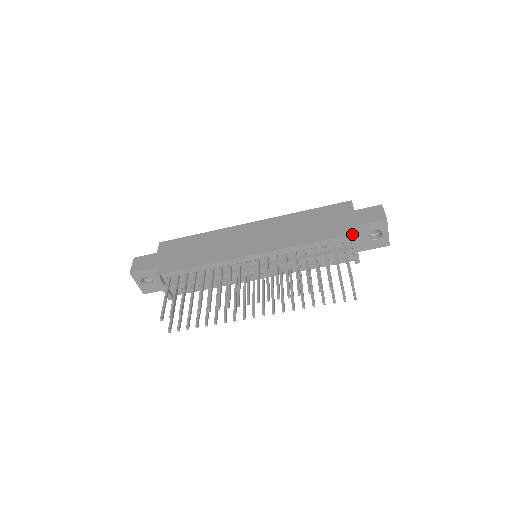
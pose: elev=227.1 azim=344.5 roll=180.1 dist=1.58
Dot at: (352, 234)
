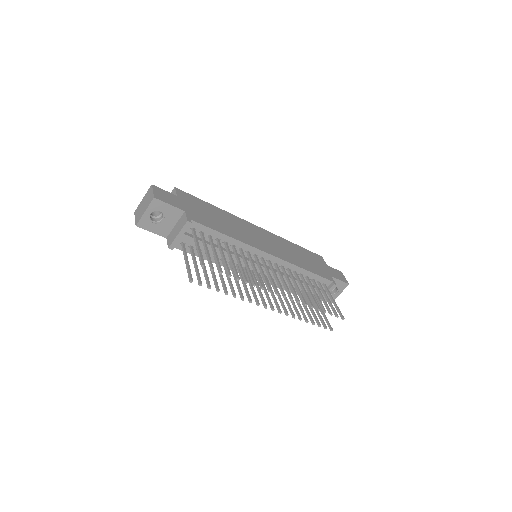
Dot at: (334, 282)
